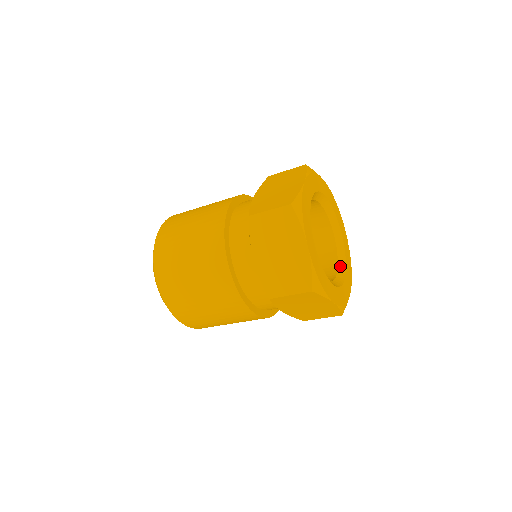
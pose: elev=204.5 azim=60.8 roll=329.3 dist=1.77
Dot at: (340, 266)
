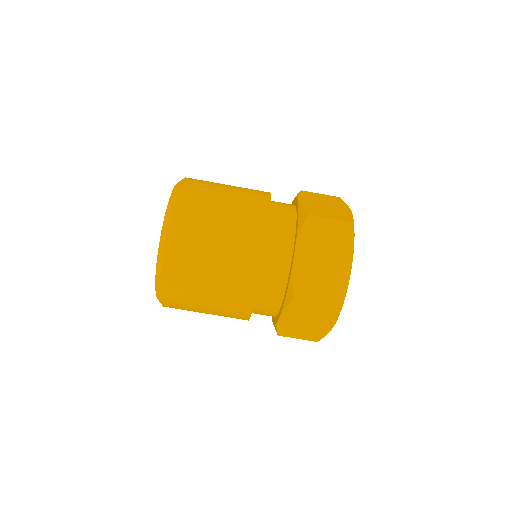
Dot at: occluded
